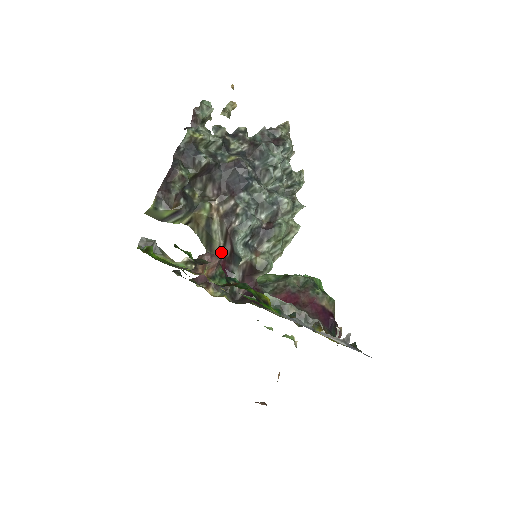
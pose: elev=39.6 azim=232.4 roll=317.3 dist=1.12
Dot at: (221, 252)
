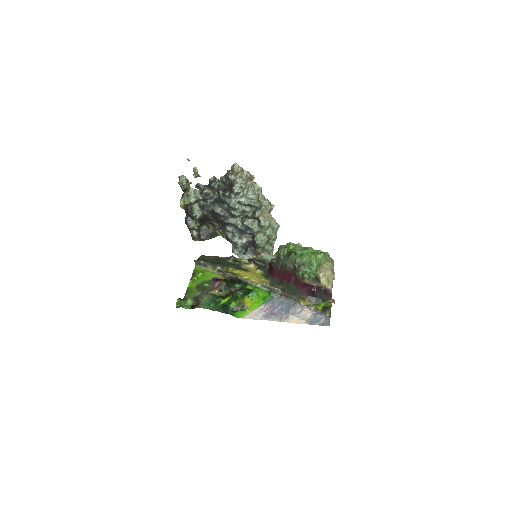
Dot at: occluded
